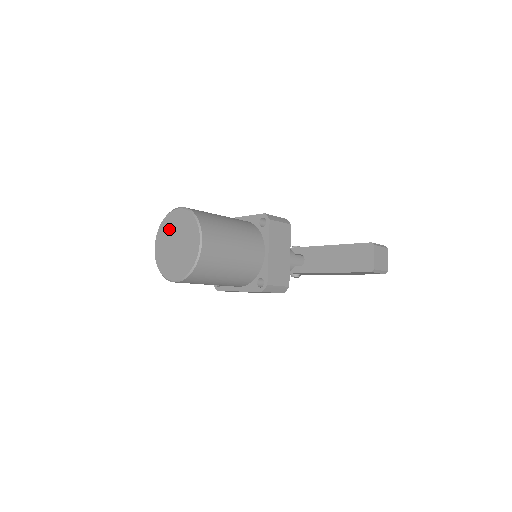
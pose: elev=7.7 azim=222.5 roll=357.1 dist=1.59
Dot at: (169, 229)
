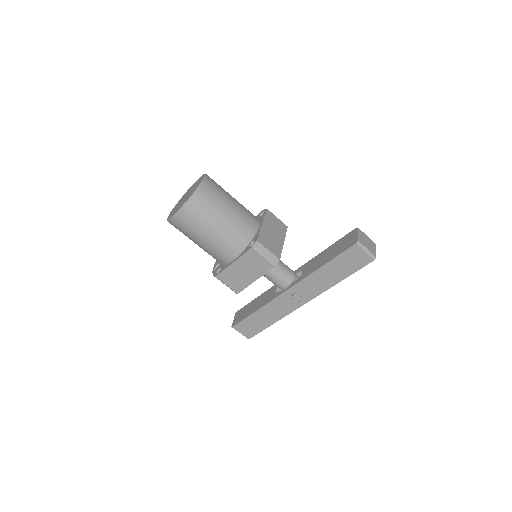
Dot at: (184, 196)
